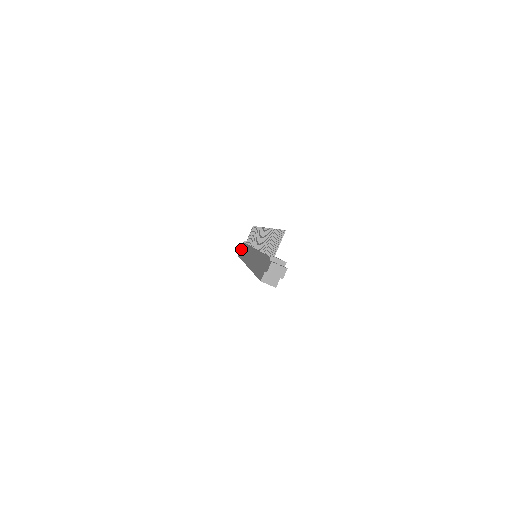
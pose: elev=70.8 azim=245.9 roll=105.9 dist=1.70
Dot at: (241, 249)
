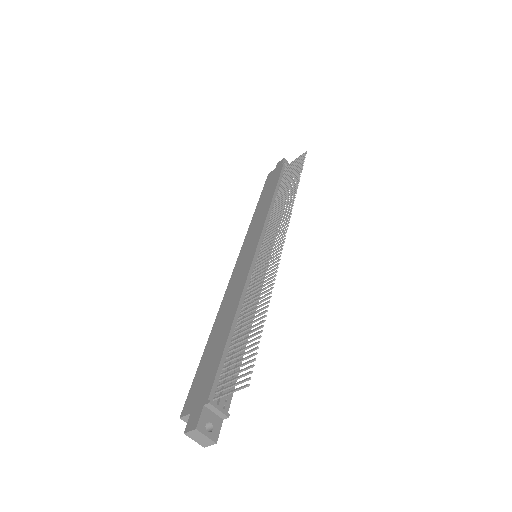
Dot at: (273, 175)
